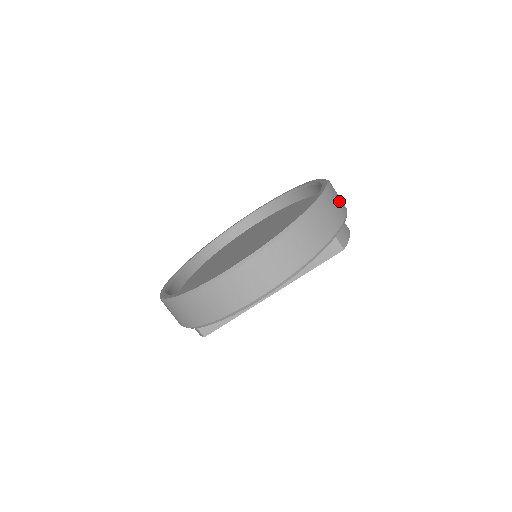
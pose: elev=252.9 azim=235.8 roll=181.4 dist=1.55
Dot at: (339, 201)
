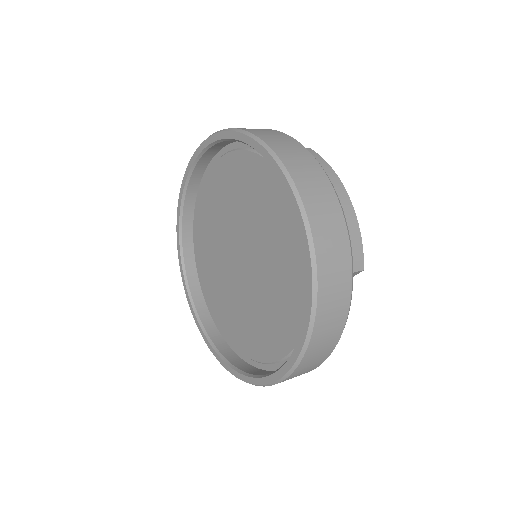
Dot at: (331, 230)
